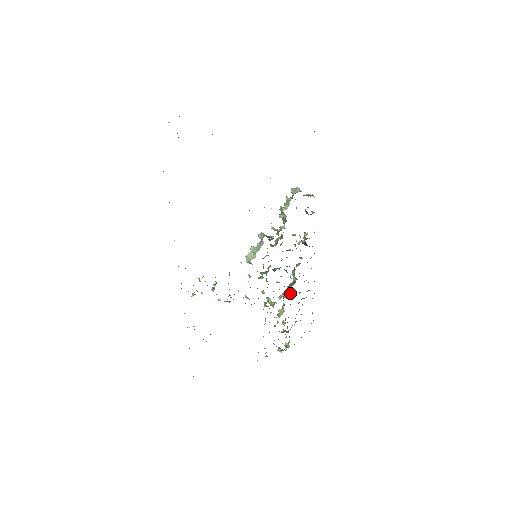
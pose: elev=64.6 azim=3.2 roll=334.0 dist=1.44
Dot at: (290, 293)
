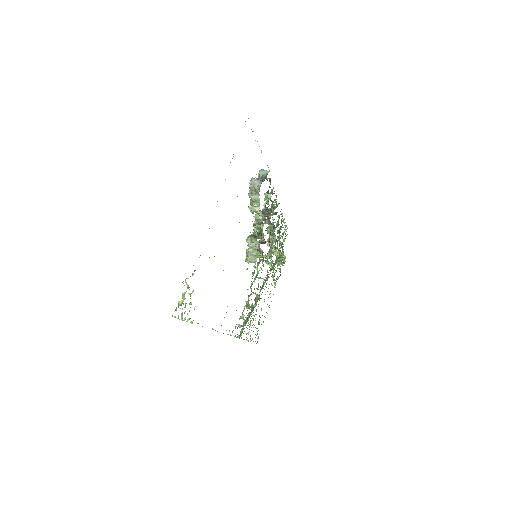
Dot at: (271, 234)
